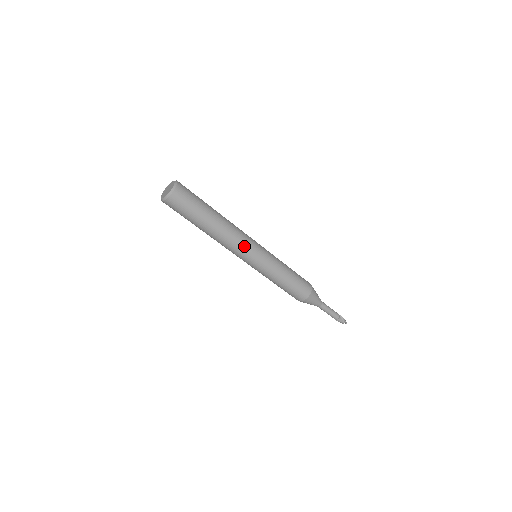
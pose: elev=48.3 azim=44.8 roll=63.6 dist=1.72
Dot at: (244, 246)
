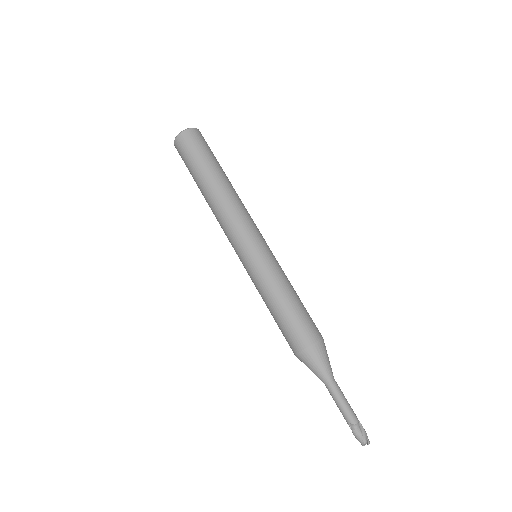
Dot at: (243, 224)
